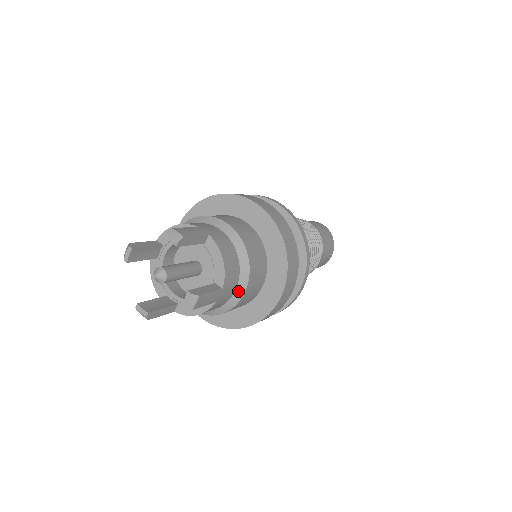
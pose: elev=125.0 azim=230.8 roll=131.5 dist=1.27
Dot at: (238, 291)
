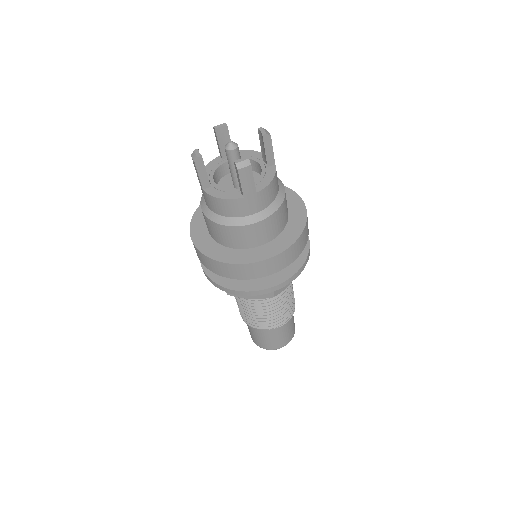
Dot at: (256, 216)
